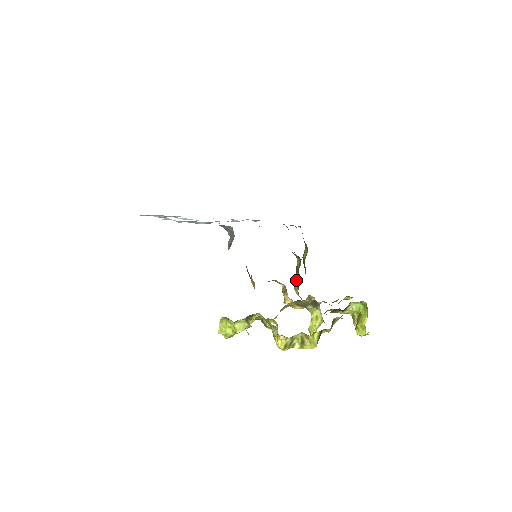
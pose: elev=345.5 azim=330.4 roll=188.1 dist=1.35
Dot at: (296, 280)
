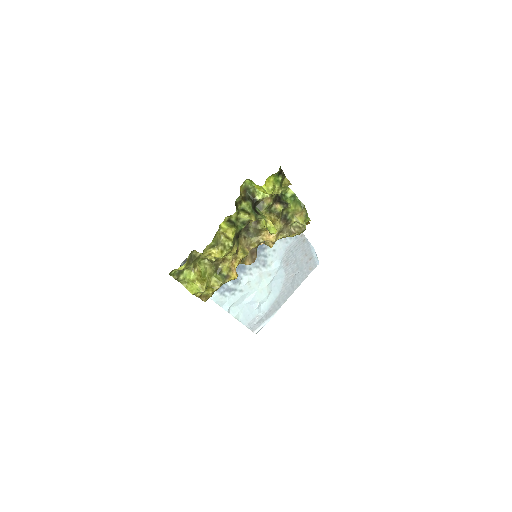
Dot at: occluded
